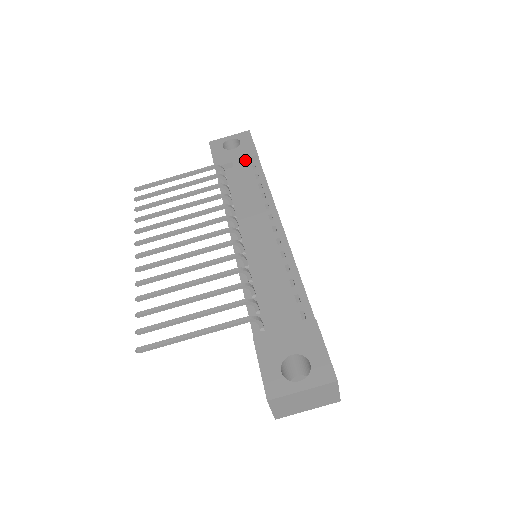
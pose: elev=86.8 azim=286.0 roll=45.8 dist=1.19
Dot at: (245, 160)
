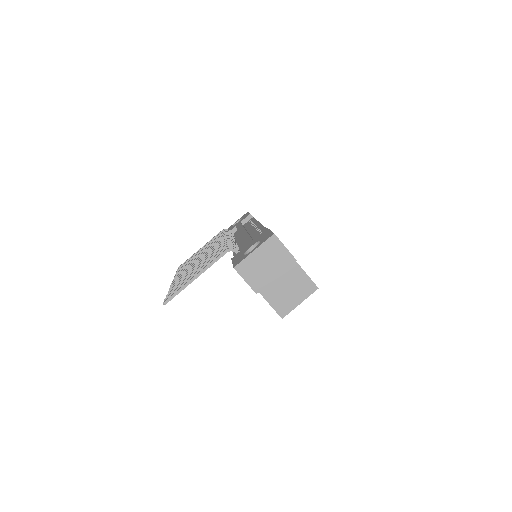
Dot at: (244, 221)
